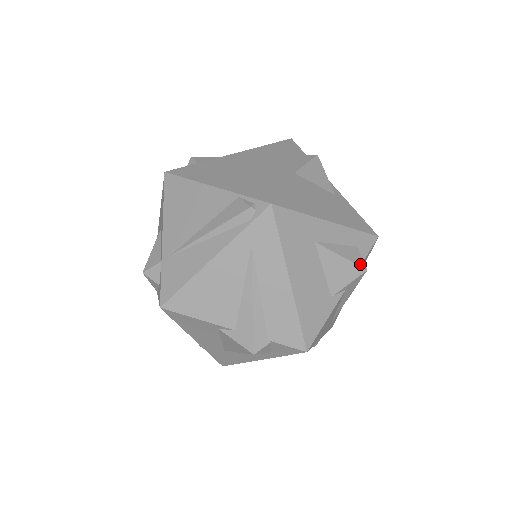
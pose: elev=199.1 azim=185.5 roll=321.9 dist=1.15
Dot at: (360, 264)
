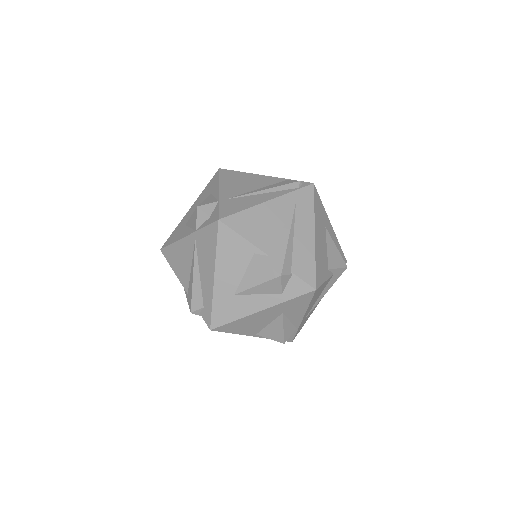
Dot at: (344, 261)
